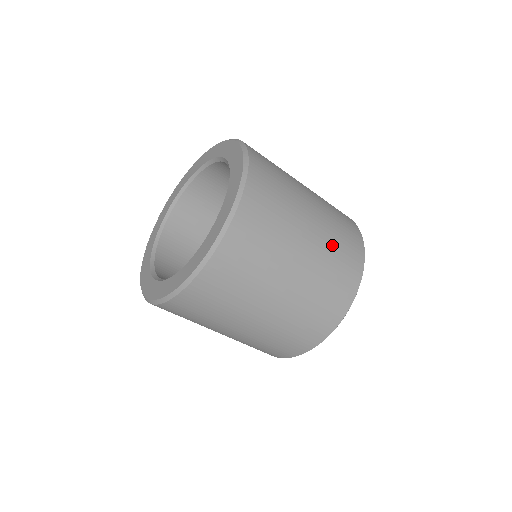
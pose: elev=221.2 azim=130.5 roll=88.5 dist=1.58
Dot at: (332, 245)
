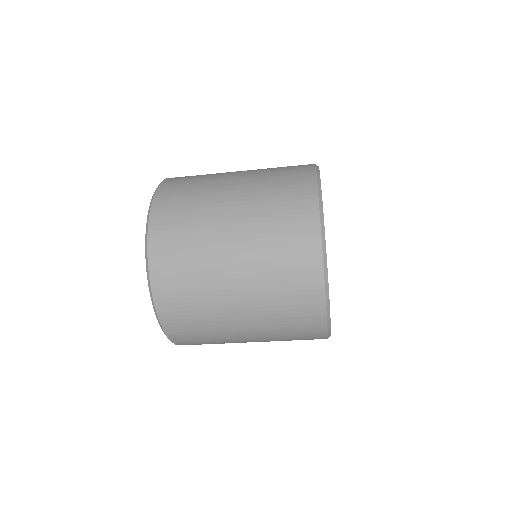
Dot at: (266, 179)
